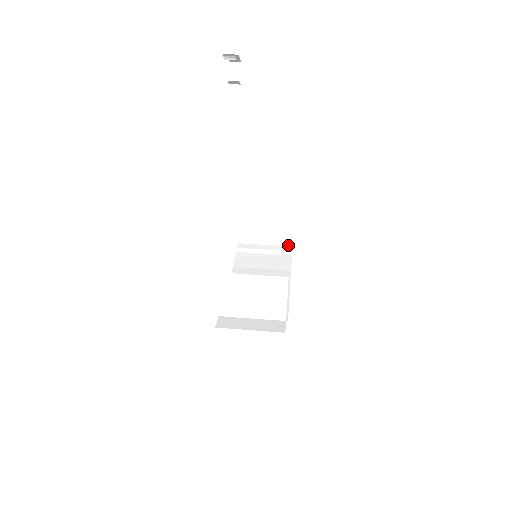
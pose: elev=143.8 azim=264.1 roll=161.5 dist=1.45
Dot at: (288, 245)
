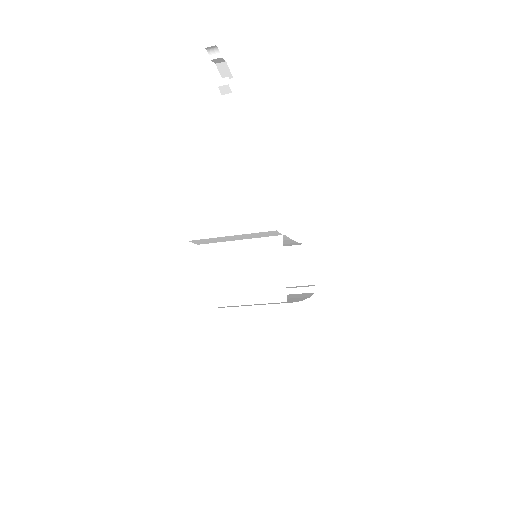
Dot at: (310, 284)
